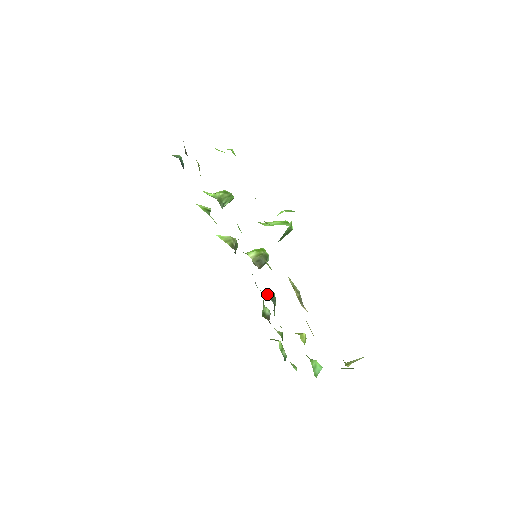
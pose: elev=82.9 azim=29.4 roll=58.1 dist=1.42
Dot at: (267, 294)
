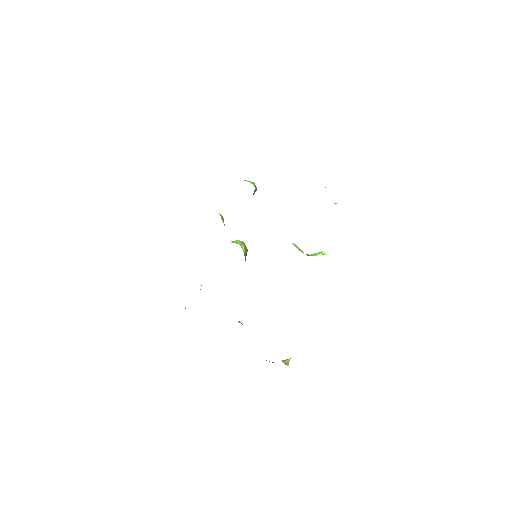
Dot at: occluded
